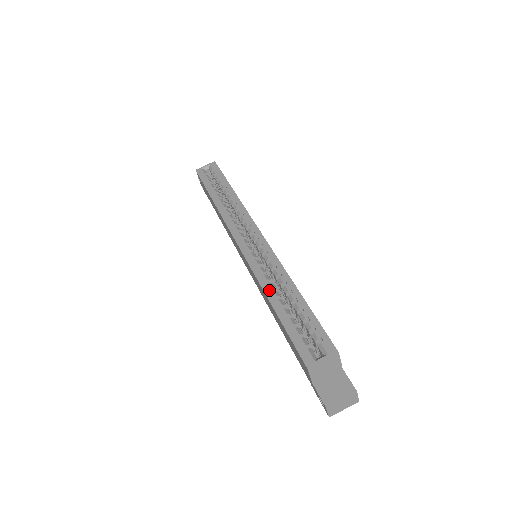
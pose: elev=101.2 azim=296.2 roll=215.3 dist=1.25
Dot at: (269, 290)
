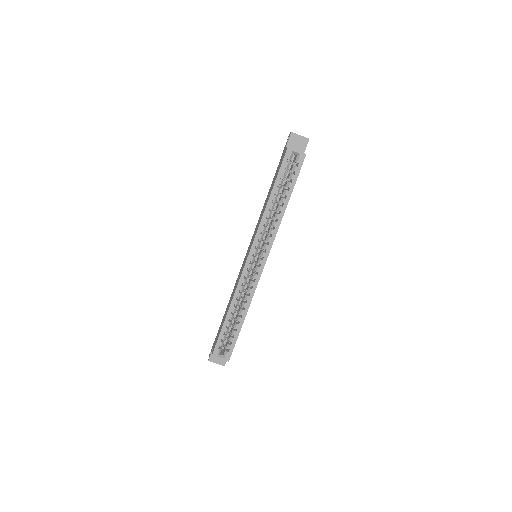
Dot at: (233, 305)
